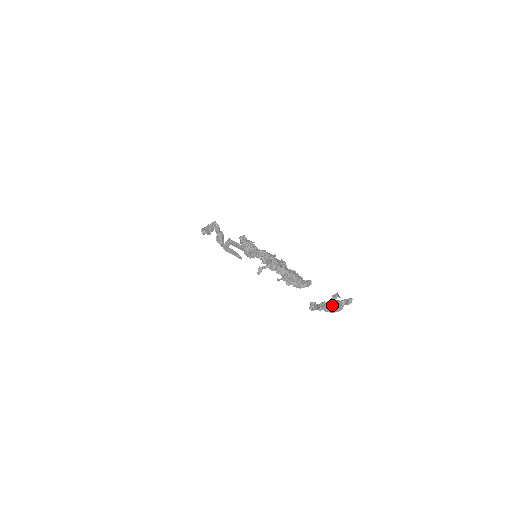
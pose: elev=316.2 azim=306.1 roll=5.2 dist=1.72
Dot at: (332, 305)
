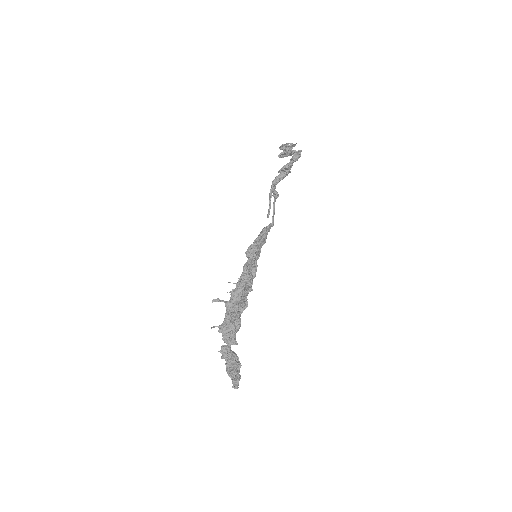
Dot at: (228, 370)
